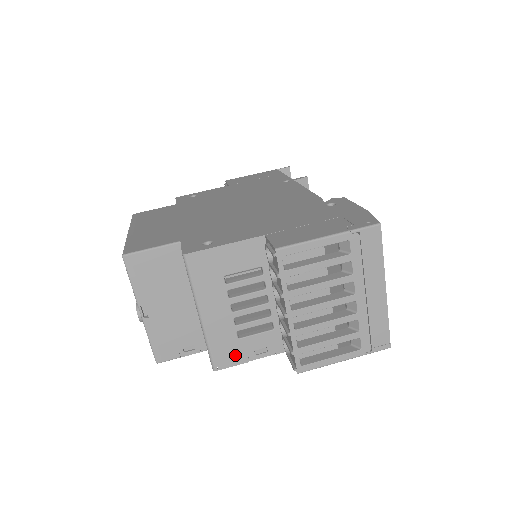
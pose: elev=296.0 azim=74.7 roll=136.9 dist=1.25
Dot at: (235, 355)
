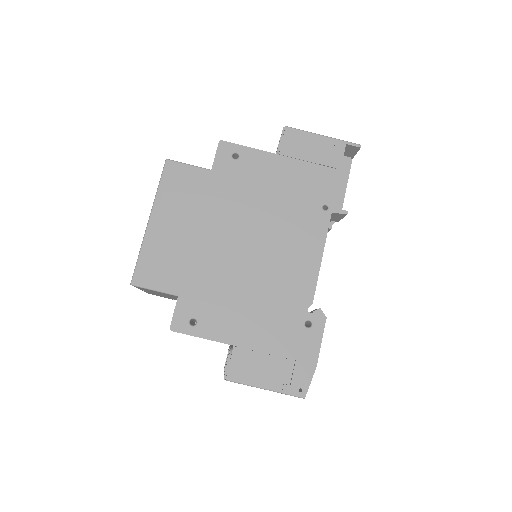
Dot at: occluded
